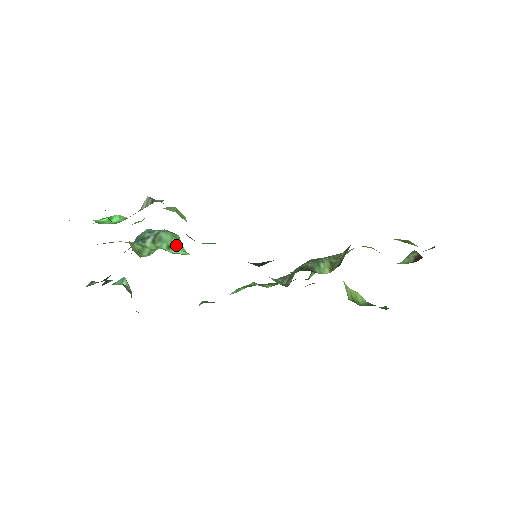
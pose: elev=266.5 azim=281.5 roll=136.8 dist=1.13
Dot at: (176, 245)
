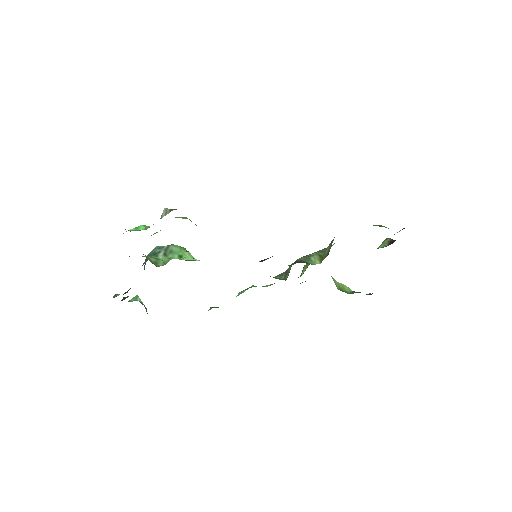
Dot at: (186, 254)
